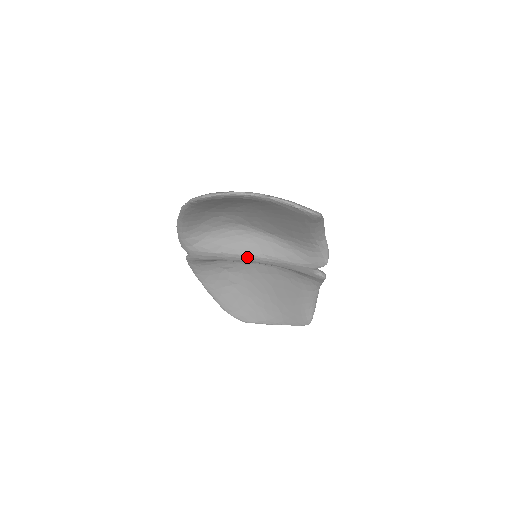
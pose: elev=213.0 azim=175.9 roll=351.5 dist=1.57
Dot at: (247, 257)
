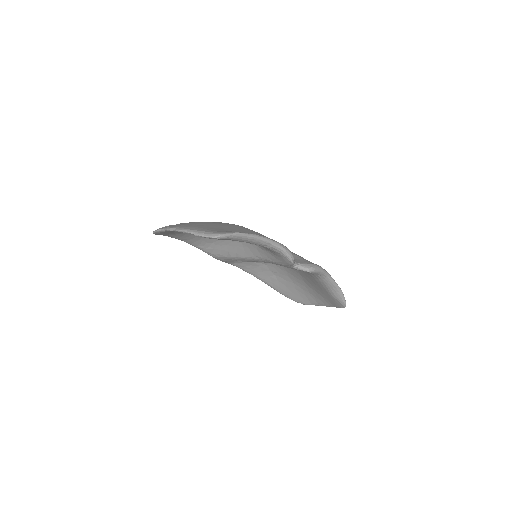
Dot at: (247, 259)
